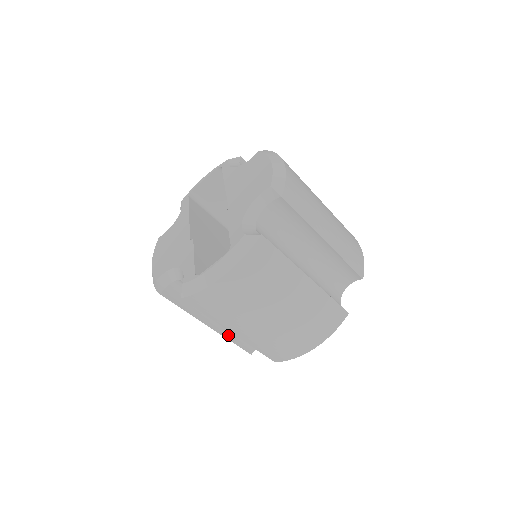
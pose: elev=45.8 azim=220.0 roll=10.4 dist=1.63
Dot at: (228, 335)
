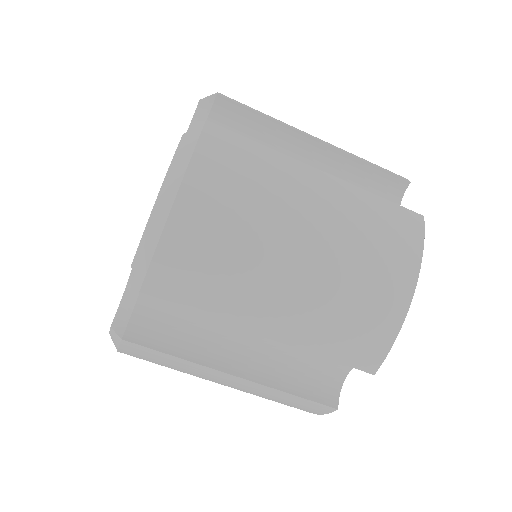
Dot at: (276, 383)
